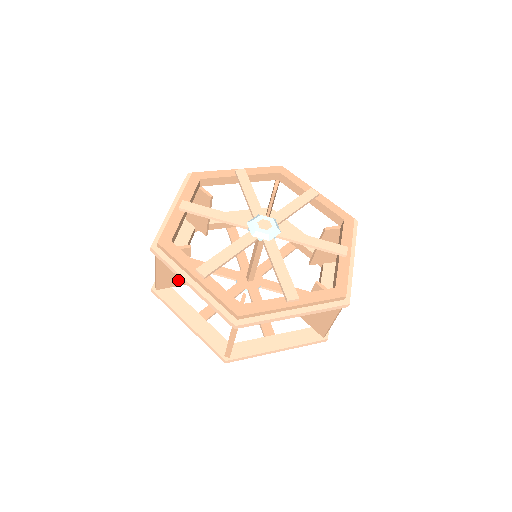
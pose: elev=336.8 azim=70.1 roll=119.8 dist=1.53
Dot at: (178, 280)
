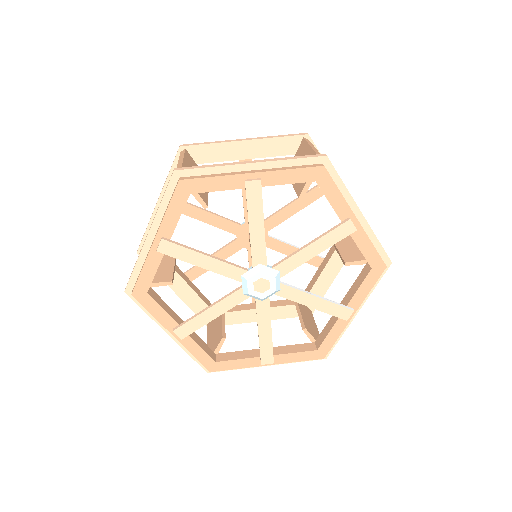
Dot at: occluded
